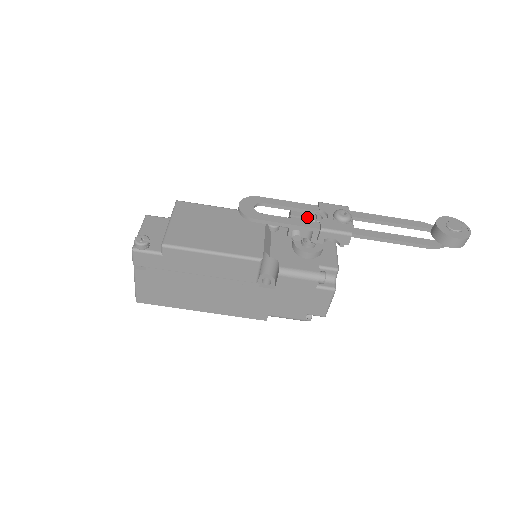
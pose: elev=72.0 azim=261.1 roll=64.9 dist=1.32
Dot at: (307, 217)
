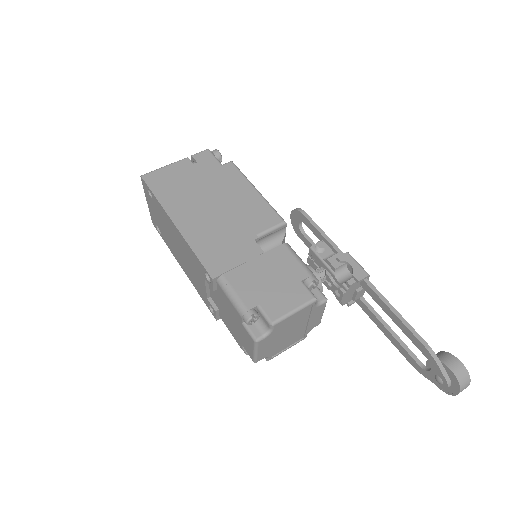
Dot at: occluded
